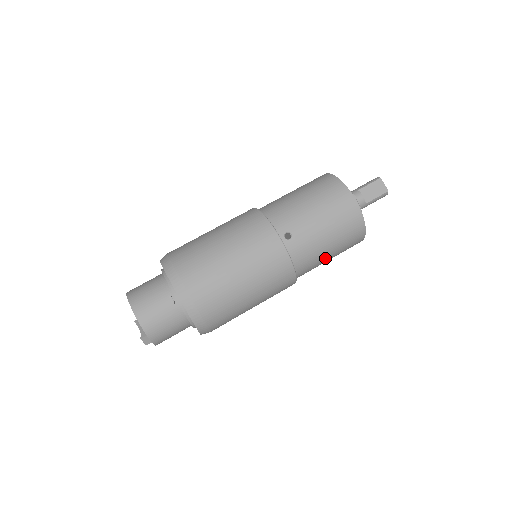
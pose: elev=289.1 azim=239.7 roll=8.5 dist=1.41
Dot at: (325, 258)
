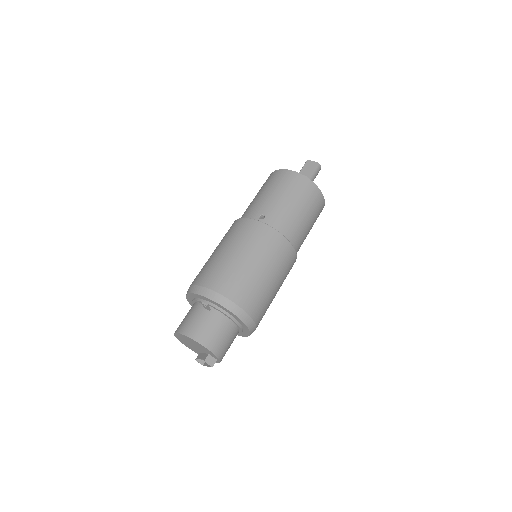
Dot at: (303, 221)
